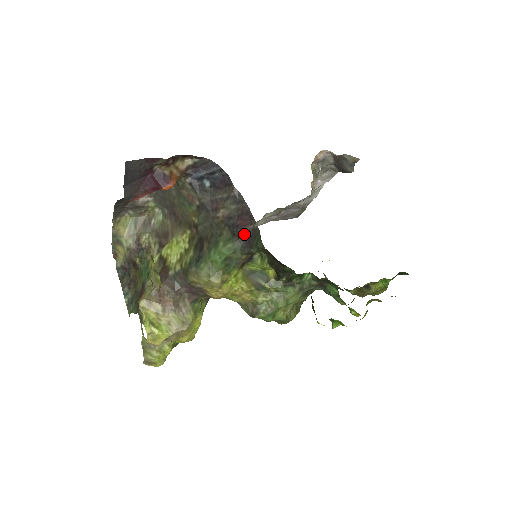
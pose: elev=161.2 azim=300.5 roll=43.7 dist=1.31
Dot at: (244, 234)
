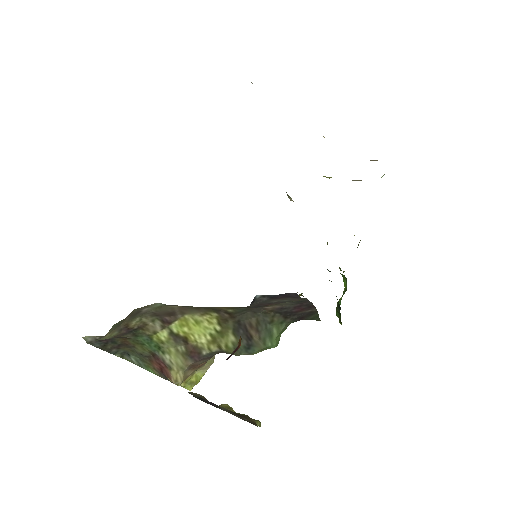
Dot at: (298, 315)
